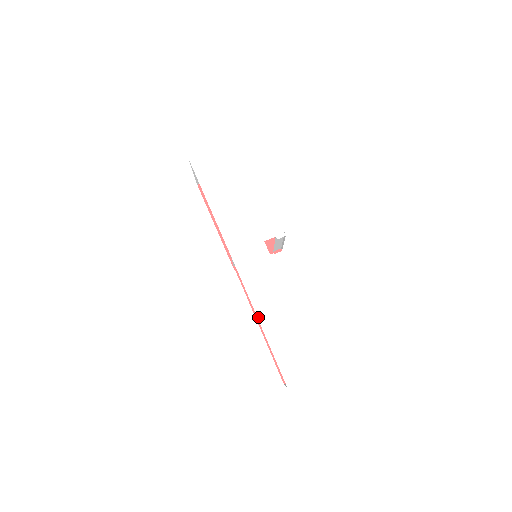
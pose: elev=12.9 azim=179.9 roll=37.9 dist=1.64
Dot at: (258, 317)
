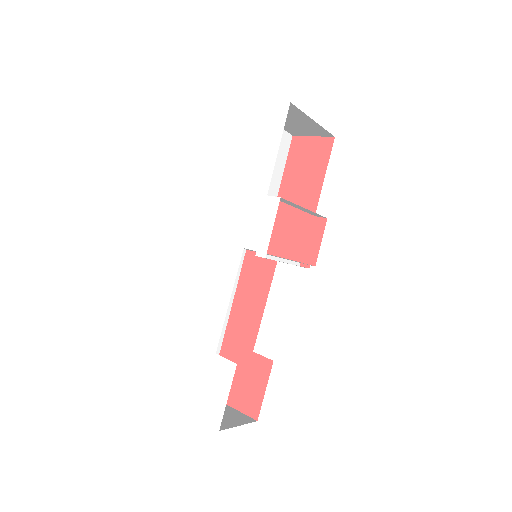
Dot at: (191, 318)
